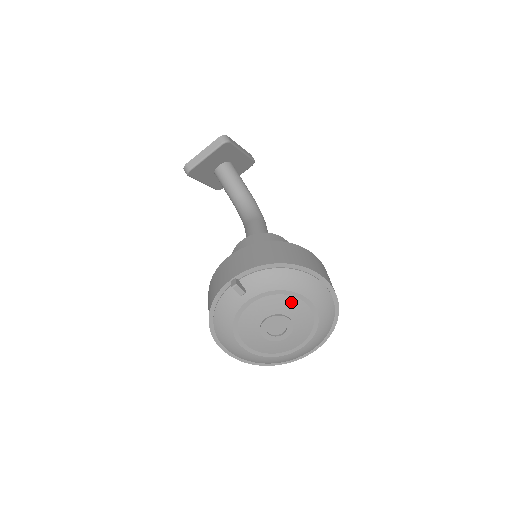
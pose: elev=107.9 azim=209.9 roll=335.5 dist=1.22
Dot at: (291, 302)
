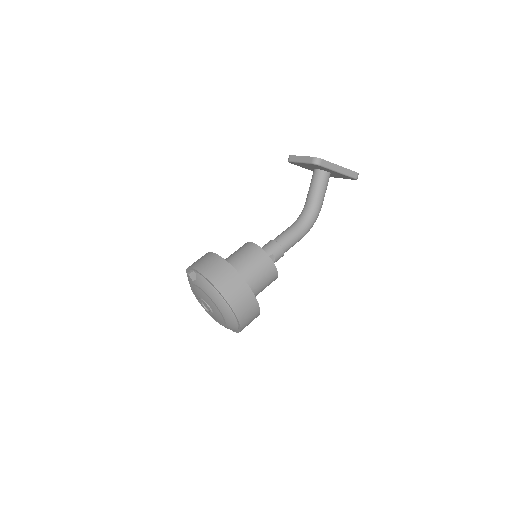
Dot at: (212, 304)
